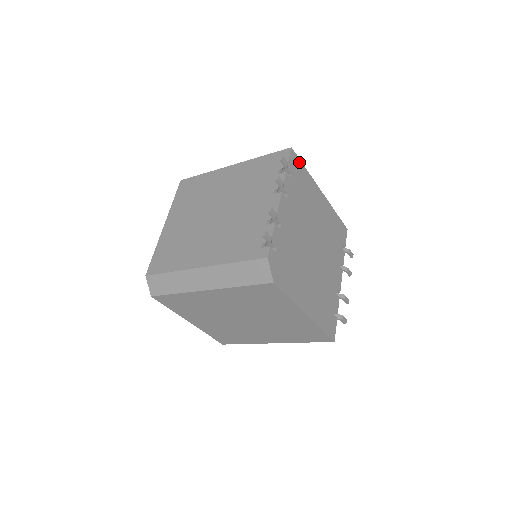
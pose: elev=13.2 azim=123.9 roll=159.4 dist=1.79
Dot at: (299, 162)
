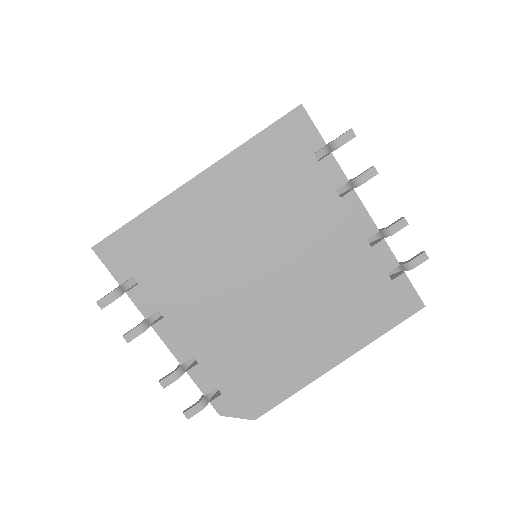
Dot at: (121, 235)
